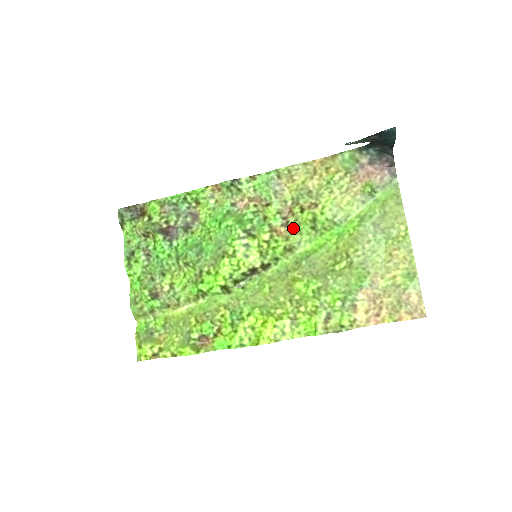
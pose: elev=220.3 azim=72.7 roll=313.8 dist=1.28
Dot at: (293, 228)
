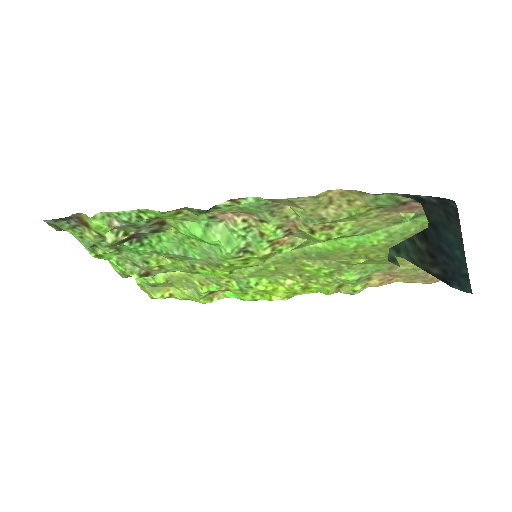
Dot at: (299, 236)
